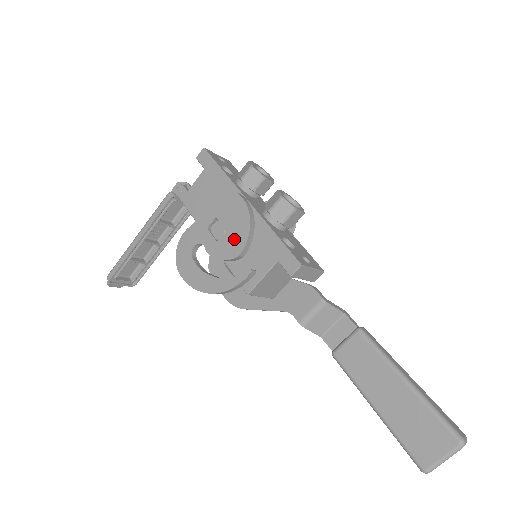
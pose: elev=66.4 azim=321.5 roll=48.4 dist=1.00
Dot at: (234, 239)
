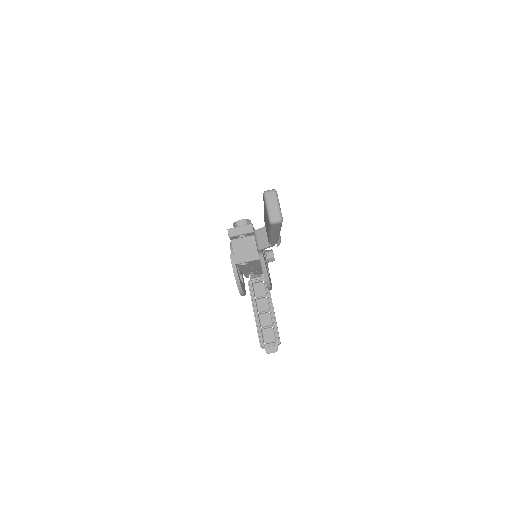
Dot at: occluded
